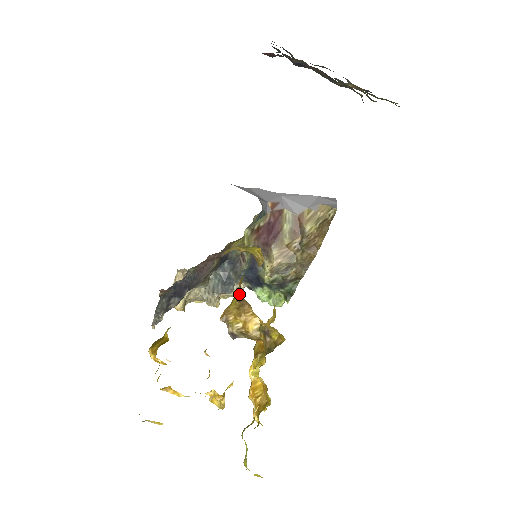
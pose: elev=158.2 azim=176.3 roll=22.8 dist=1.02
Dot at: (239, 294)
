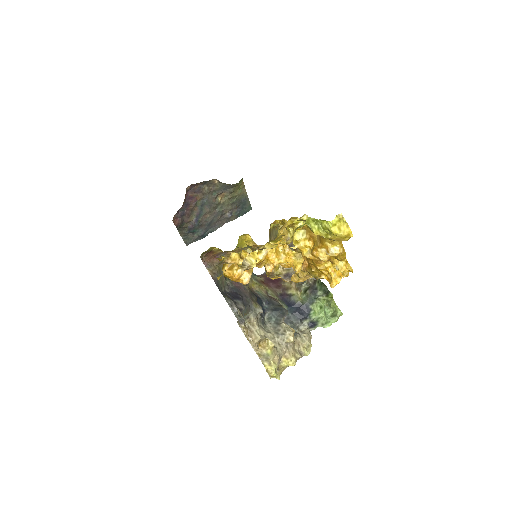
Dot at: occluded
